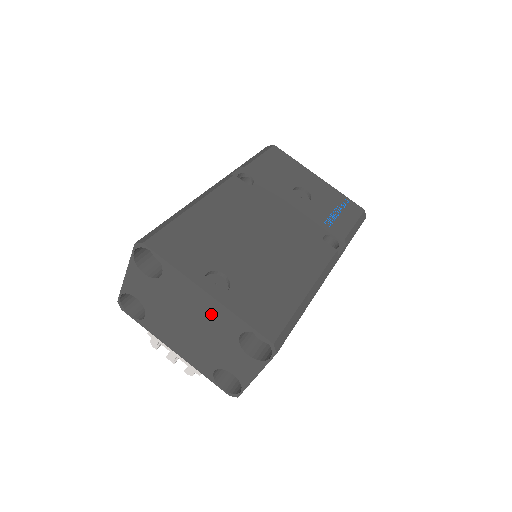
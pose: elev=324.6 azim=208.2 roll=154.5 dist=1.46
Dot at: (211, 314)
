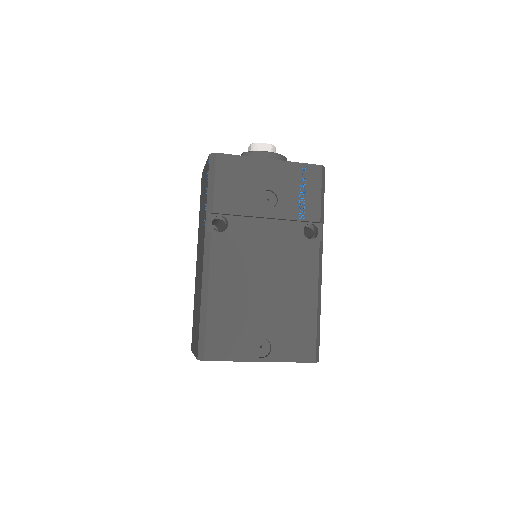
Dot at: occluded
